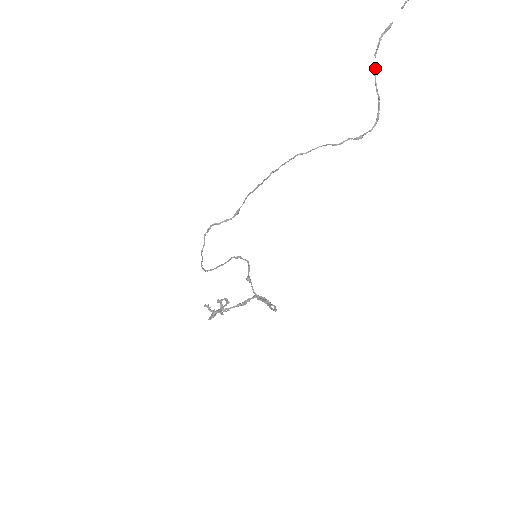
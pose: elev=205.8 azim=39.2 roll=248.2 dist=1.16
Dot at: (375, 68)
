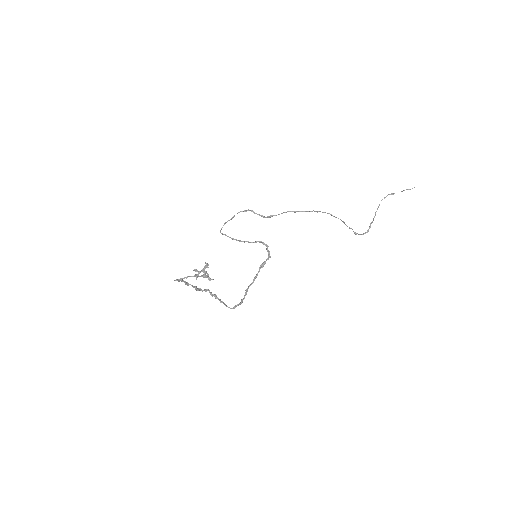
Dot at: occluded
